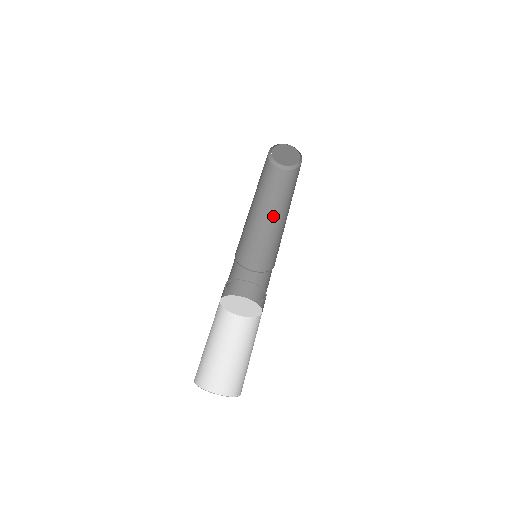
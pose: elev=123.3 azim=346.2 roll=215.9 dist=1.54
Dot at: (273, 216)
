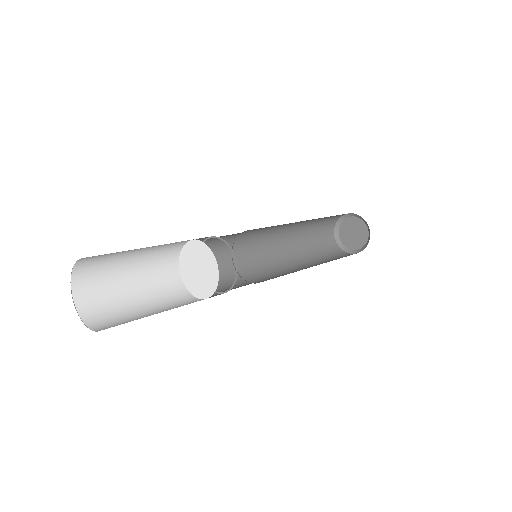
Dot at: occluded
